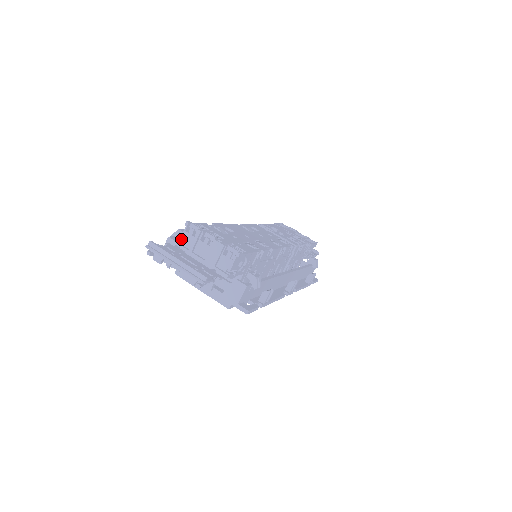
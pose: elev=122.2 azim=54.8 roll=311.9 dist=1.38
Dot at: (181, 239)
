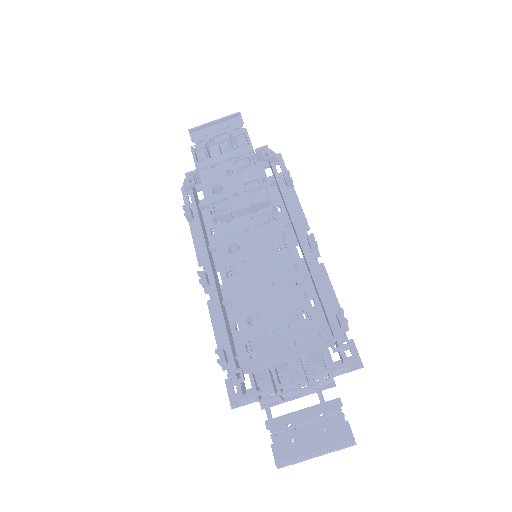
Dot at: (263, 404)
